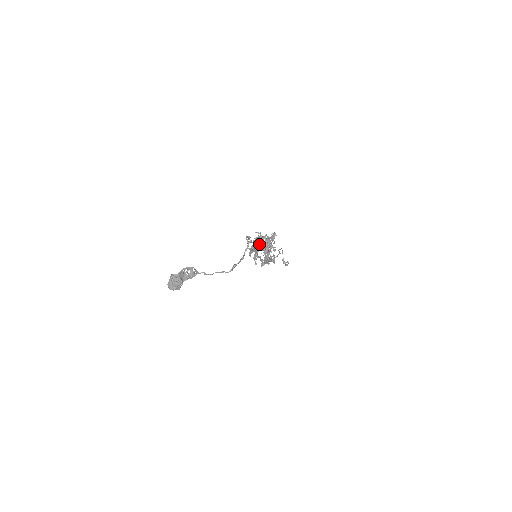
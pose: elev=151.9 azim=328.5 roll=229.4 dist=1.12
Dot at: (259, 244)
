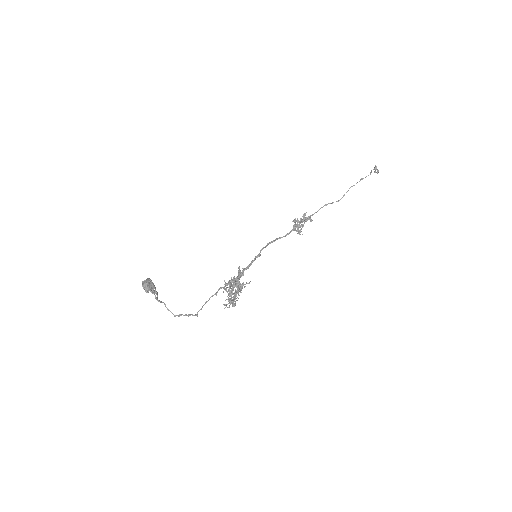
Dot at: (236, 283)
